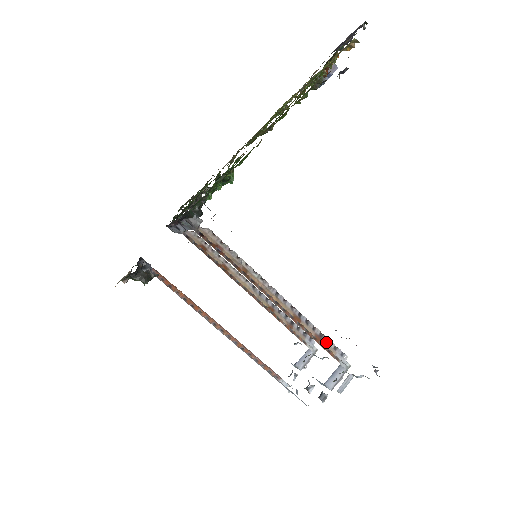
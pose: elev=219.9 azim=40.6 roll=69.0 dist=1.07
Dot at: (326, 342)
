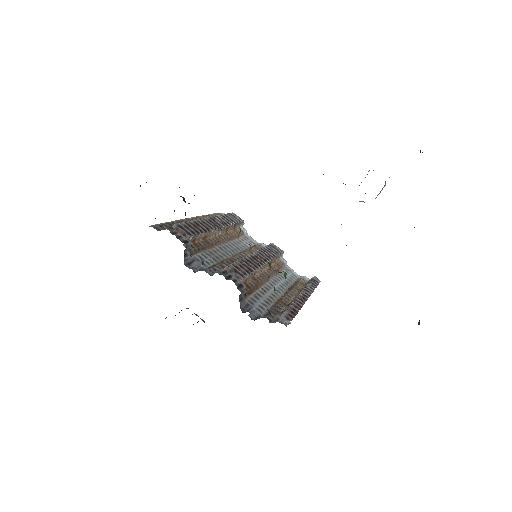
Dot at: occluded
